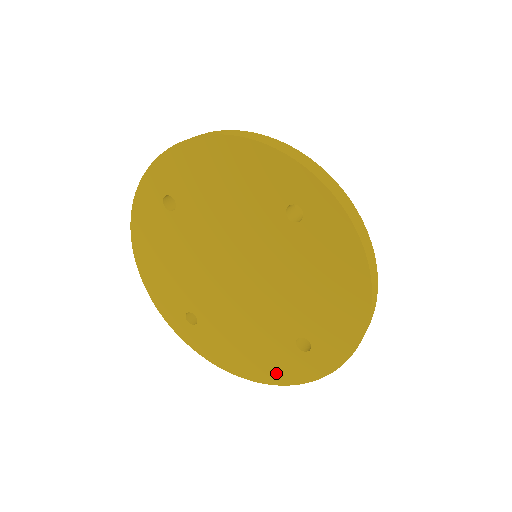
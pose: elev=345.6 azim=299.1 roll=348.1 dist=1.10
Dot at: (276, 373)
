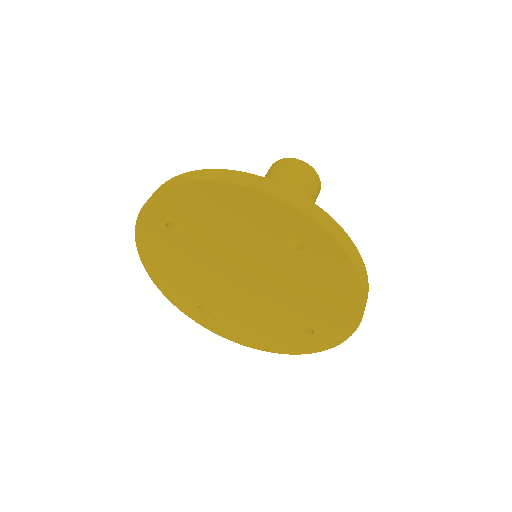
Dot at: (284, 347)
